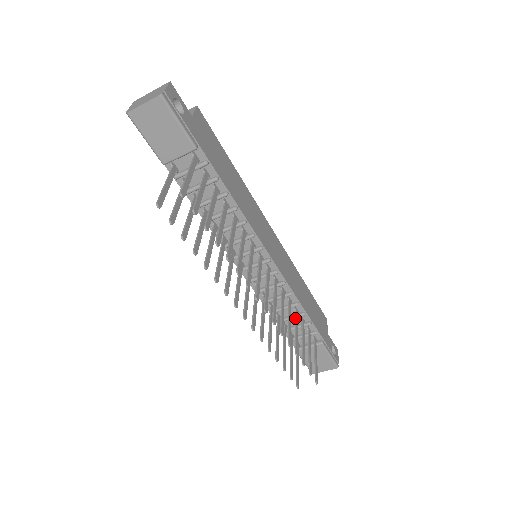
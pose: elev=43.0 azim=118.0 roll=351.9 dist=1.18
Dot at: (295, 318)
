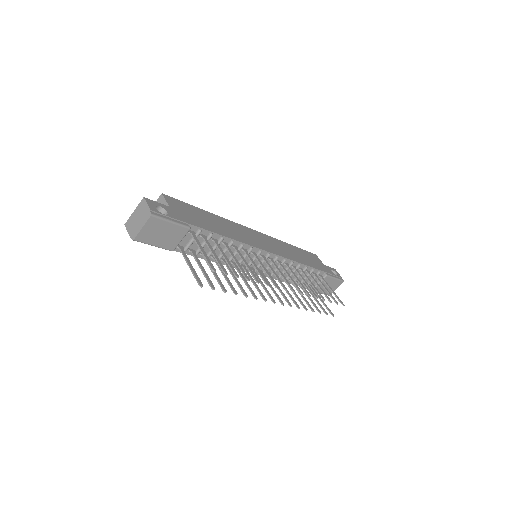
Dot at: occluded
